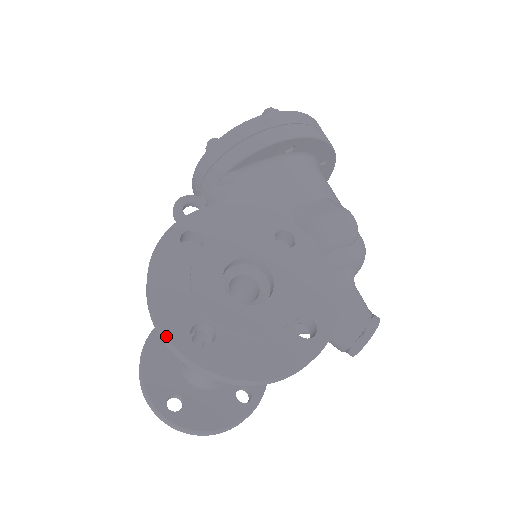
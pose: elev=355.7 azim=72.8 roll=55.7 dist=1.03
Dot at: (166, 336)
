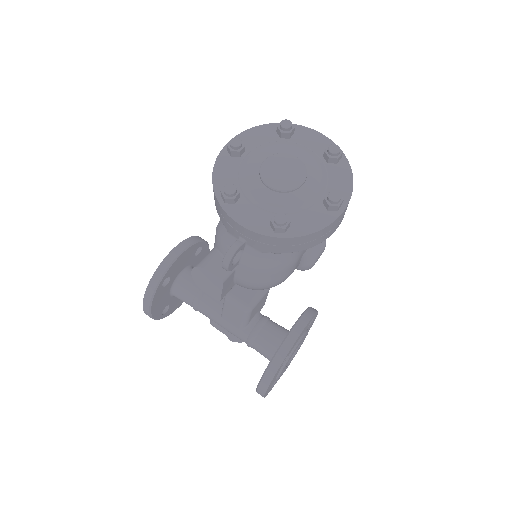
Dot at: occluded
